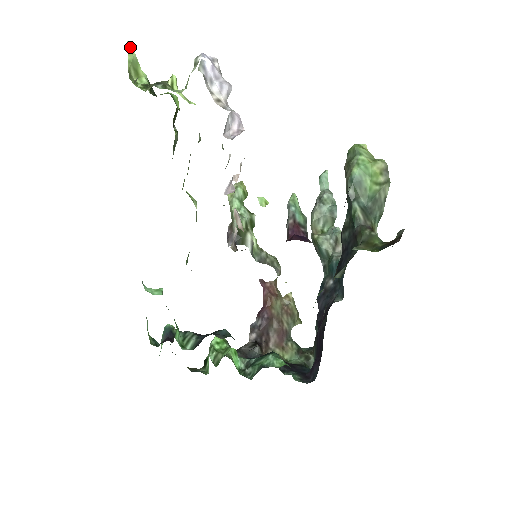
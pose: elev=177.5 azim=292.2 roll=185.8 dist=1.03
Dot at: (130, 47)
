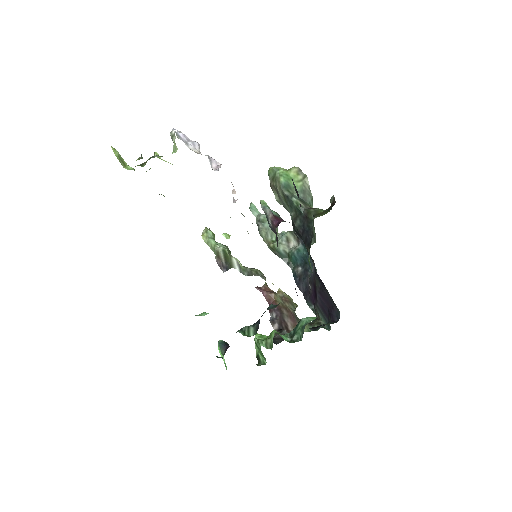
Dot at: (113, 148)
